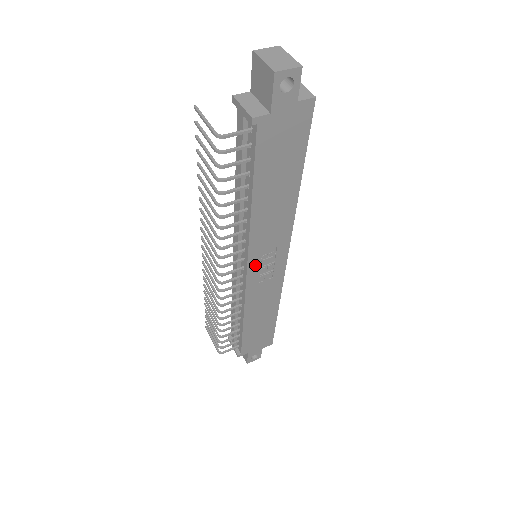
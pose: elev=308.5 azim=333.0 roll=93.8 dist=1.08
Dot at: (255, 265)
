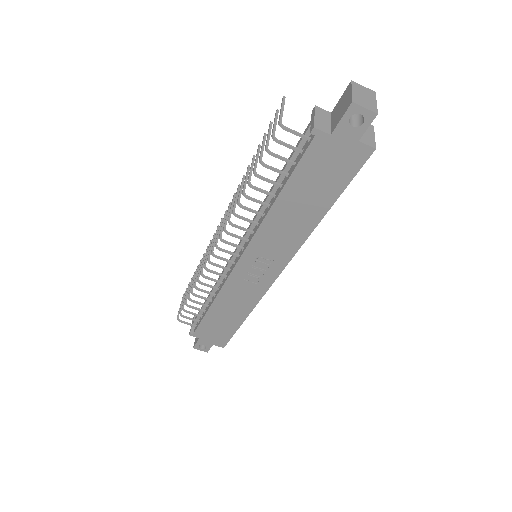
Dot at: (249, 260)
